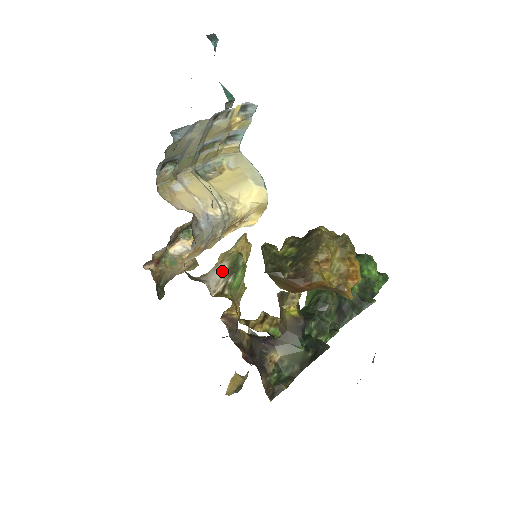
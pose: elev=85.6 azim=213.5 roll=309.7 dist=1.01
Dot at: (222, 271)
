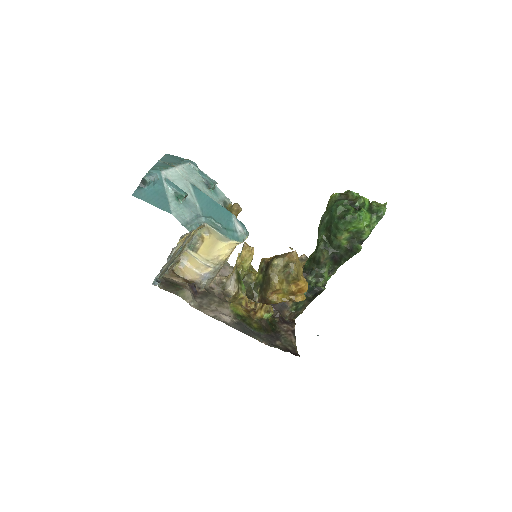
Dot at: (235, 279)
